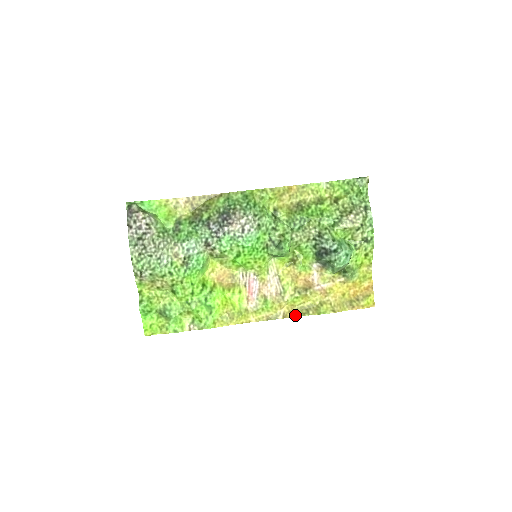
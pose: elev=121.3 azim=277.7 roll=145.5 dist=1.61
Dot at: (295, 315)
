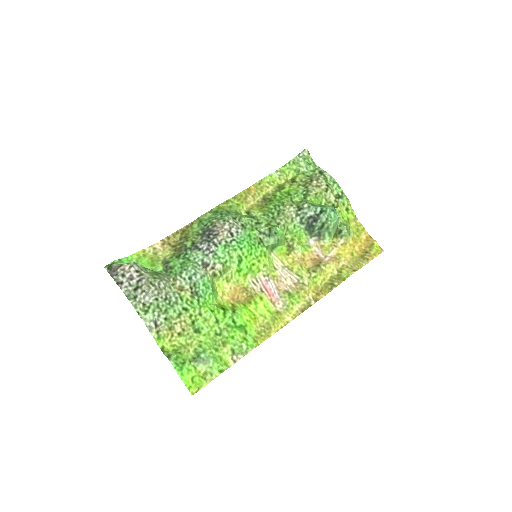
Dot at: (324, 295)
